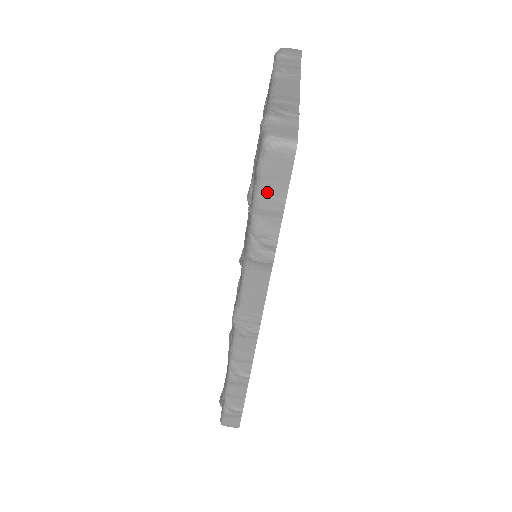
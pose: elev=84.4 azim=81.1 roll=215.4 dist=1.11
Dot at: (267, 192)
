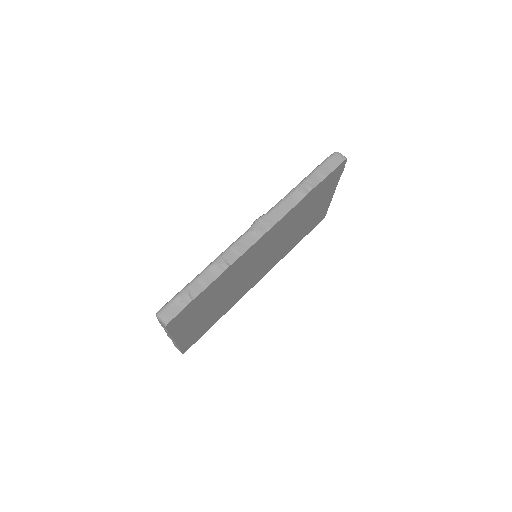
Dot at: (325, 166)
